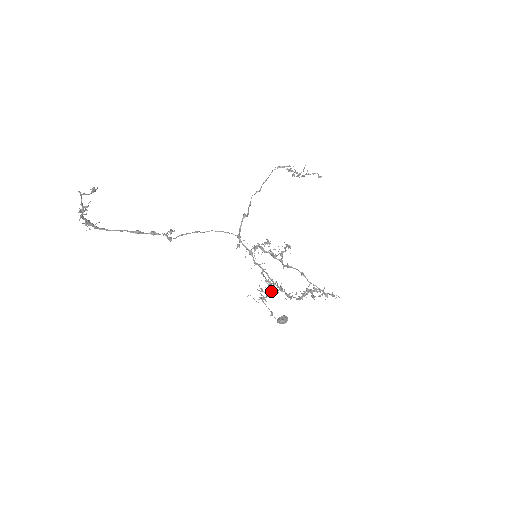
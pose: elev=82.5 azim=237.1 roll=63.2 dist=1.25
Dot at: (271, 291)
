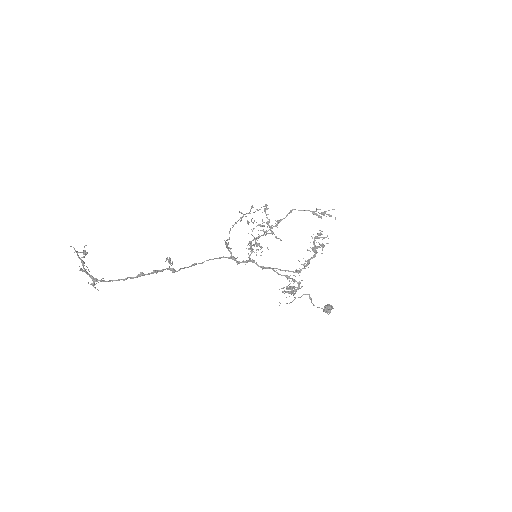
Dot at: (296, 289)
